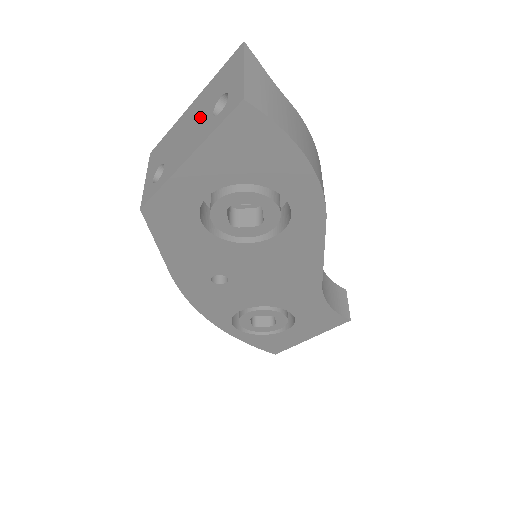
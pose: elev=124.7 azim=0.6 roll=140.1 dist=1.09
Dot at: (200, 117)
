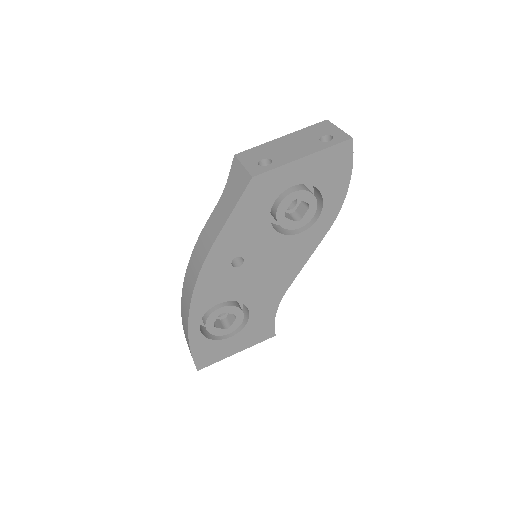
Dot at: (304, 142)
